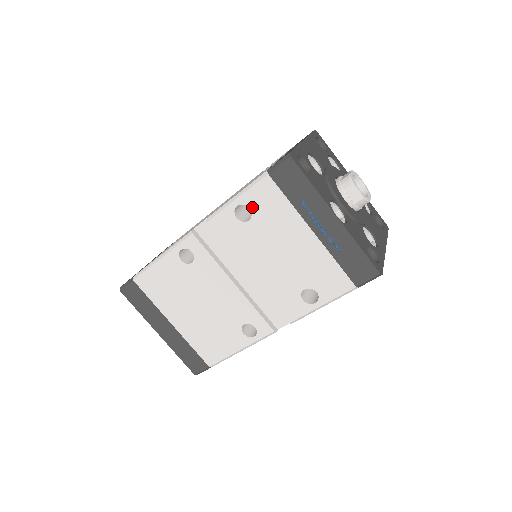
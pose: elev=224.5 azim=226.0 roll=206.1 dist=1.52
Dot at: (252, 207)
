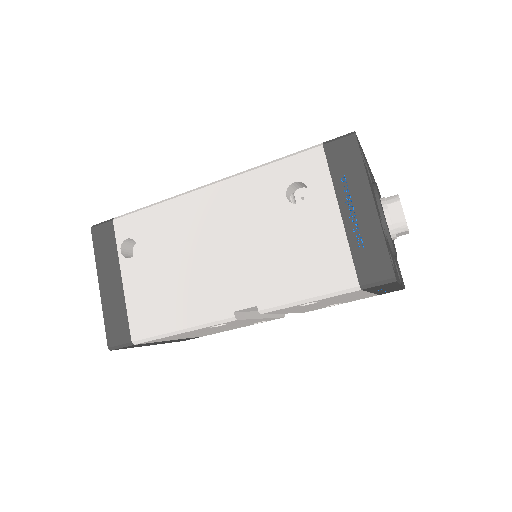
Dot at: (323, 300)
